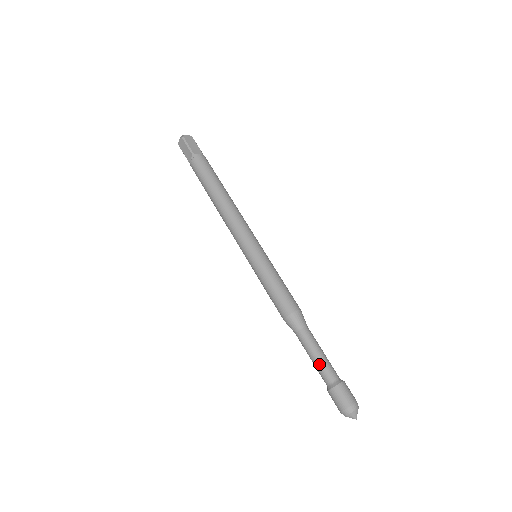
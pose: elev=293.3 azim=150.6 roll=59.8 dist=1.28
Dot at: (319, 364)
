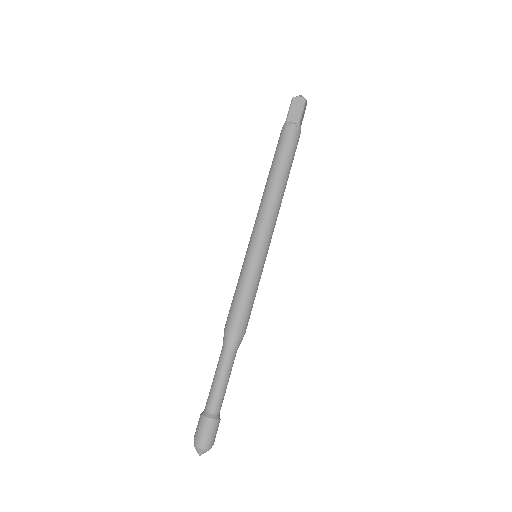
Dot at: (220, 390)
